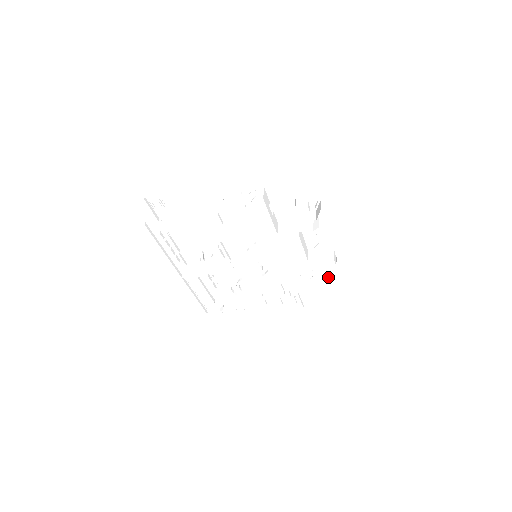
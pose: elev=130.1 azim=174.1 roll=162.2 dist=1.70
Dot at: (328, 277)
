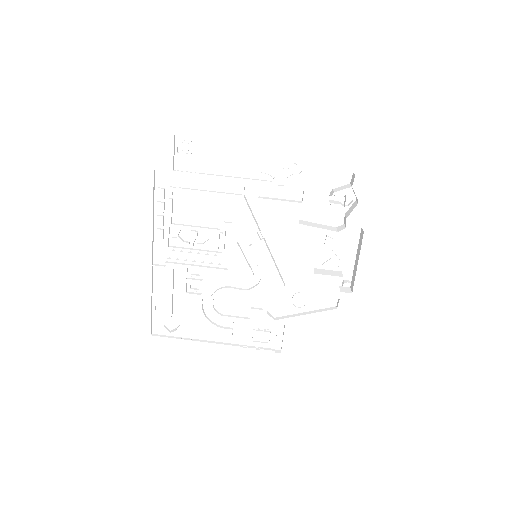
Dot at: (321, 311)
